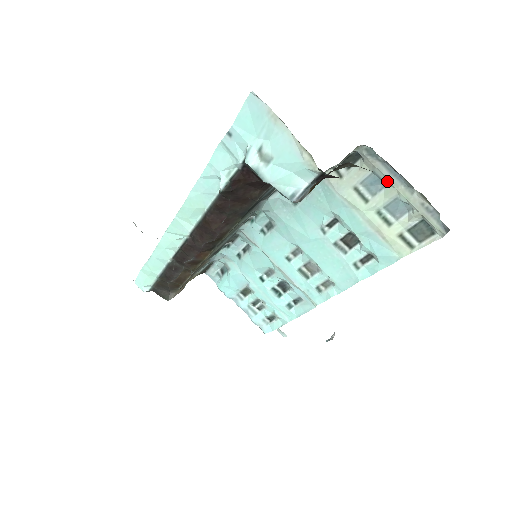
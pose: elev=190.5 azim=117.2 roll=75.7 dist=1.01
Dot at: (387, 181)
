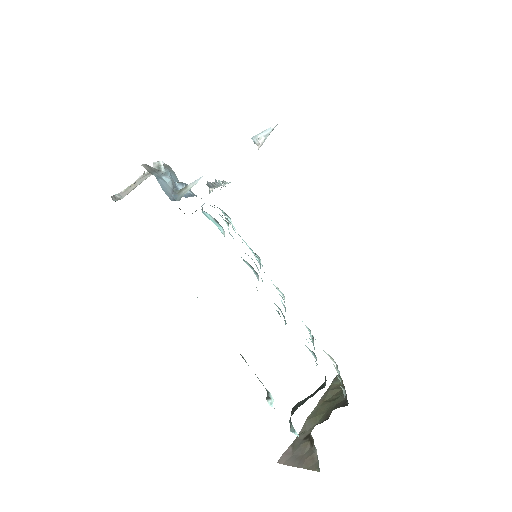
Dot at: occluded
